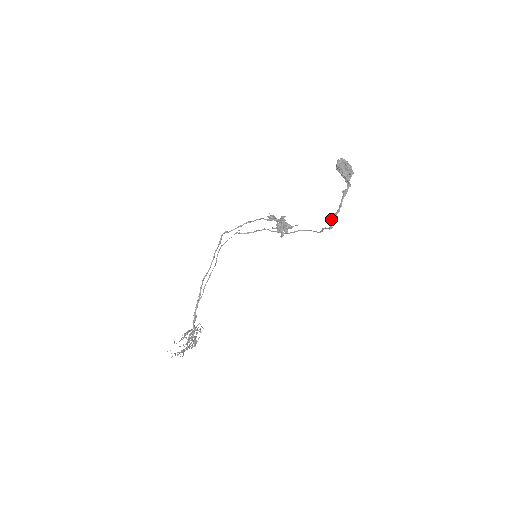
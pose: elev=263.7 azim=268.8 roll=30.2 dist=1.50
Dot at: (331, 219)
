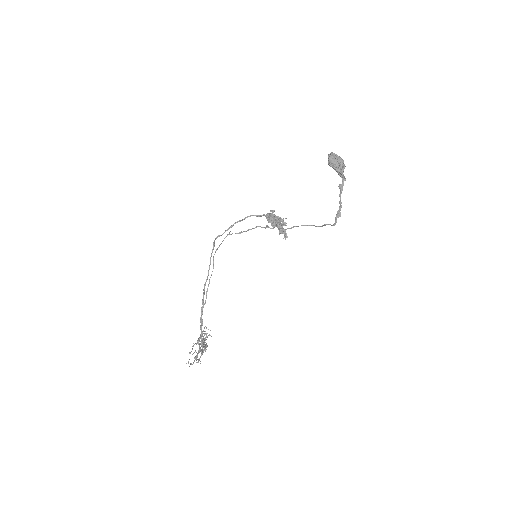
Dot at: (335, 217)
